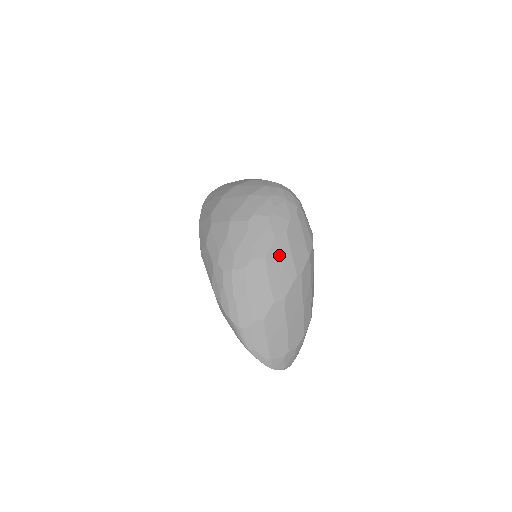
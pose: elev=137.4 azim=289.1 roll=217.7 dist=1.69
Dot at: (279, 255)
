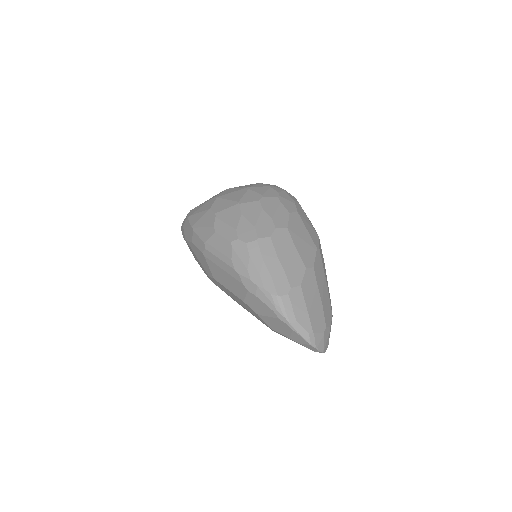
Dot at: (297, 228)
